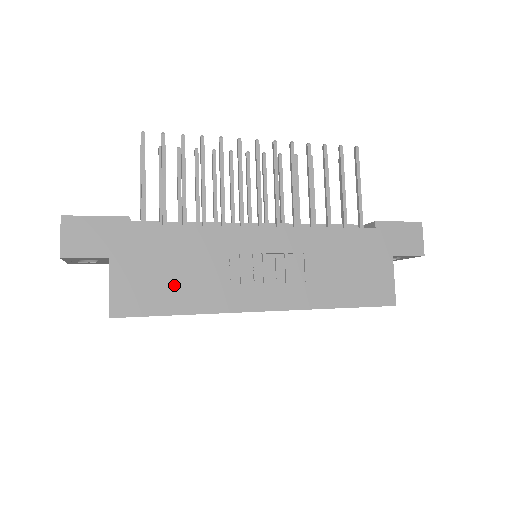
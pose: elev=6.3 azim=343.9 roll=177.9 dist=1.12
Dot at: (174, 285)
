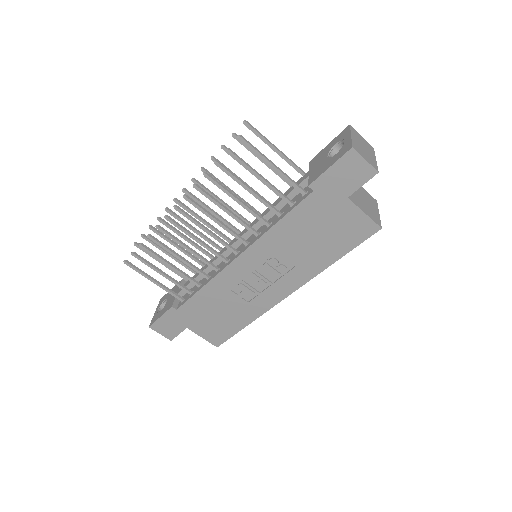
Dot at: (227, 318)
